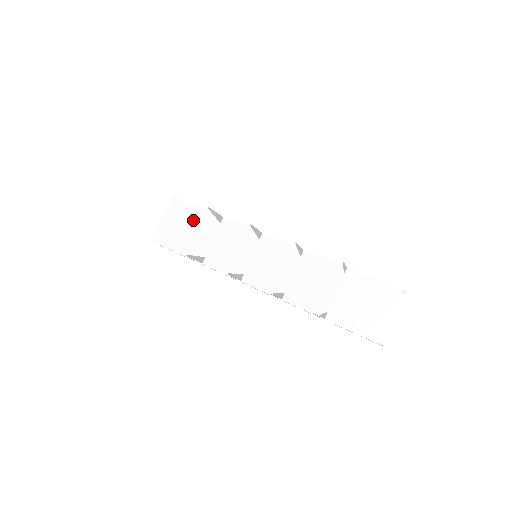
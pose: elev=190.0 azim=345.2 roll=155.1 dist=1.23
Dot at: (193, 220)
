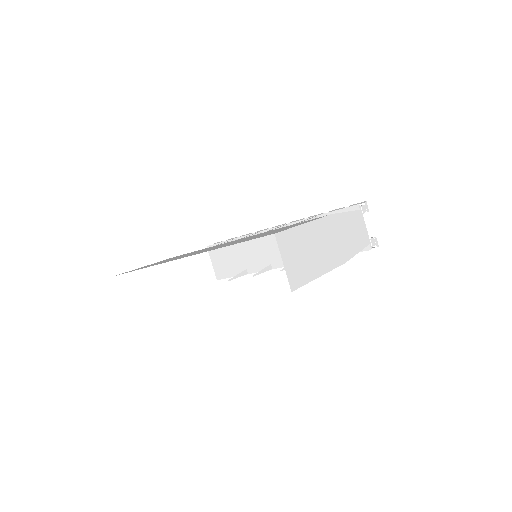
Dot at: (225, 252)
